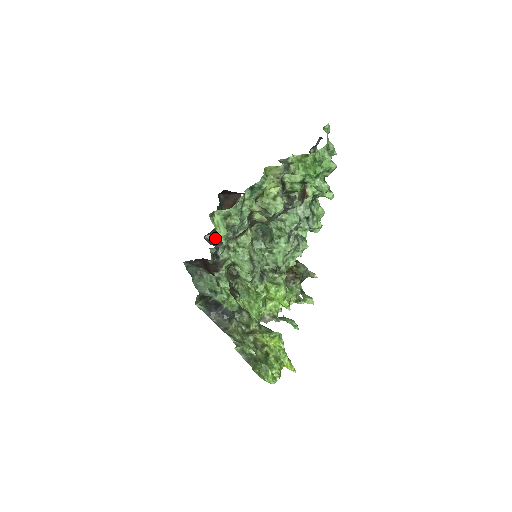
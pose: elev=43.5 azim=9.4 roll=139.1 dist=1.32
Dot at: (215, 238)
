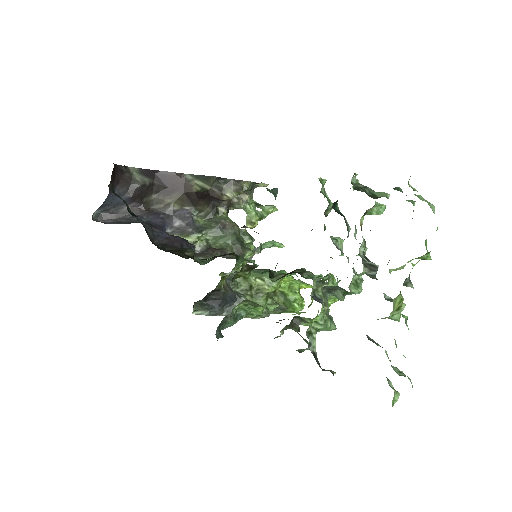
Dot at: (162, 248)
